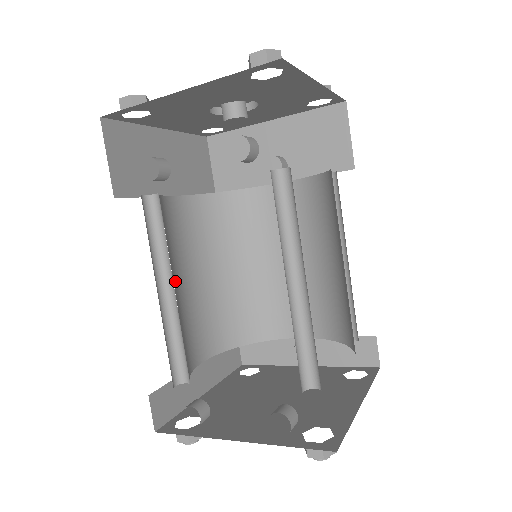
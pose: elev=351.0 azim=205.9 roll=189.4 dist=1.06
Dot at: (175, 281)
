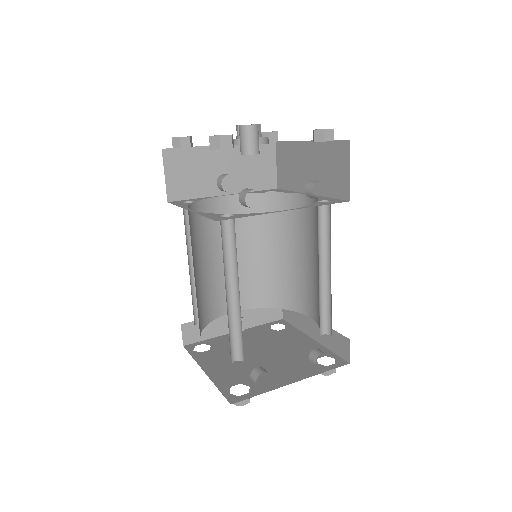
Dot at: occluded
